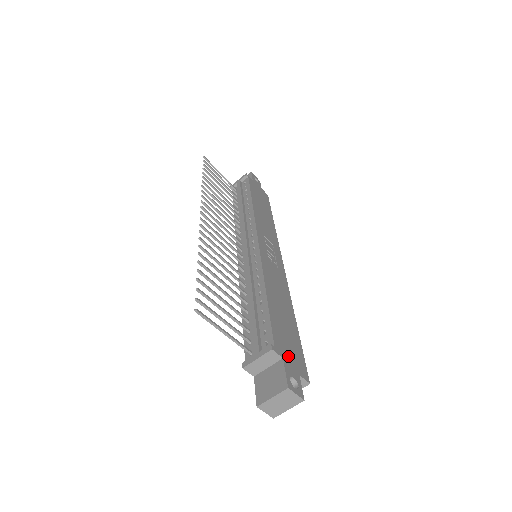
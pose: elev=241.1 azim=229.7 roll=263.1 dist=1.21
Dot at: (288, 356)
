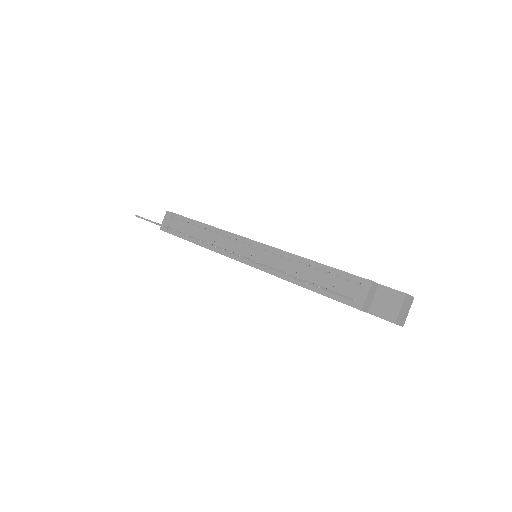
Dot at: occluded
